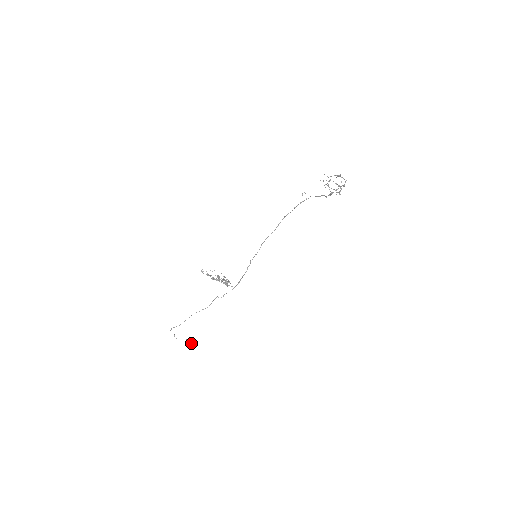
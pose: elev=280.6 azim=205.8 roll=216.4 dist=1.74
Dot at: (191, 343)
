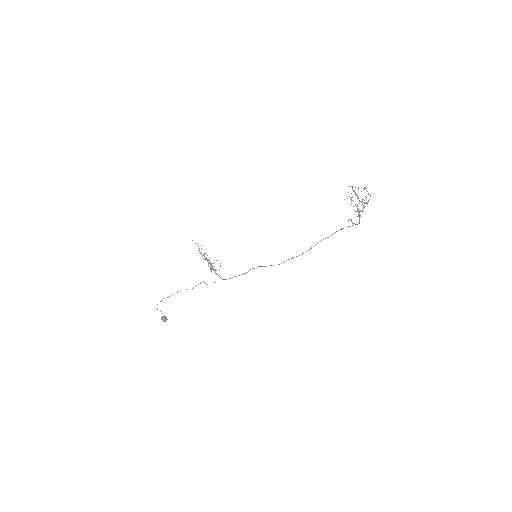
Dot at: (165, 319)
